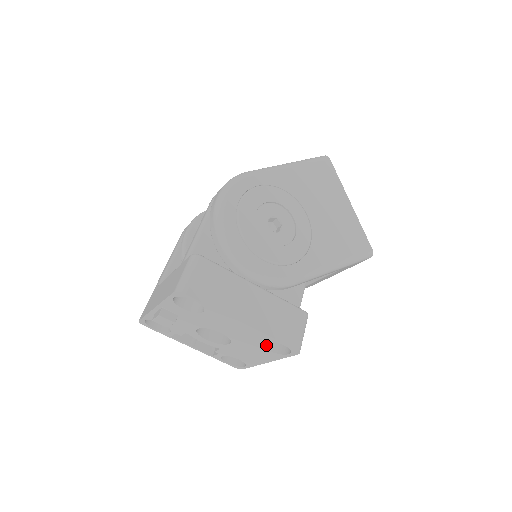
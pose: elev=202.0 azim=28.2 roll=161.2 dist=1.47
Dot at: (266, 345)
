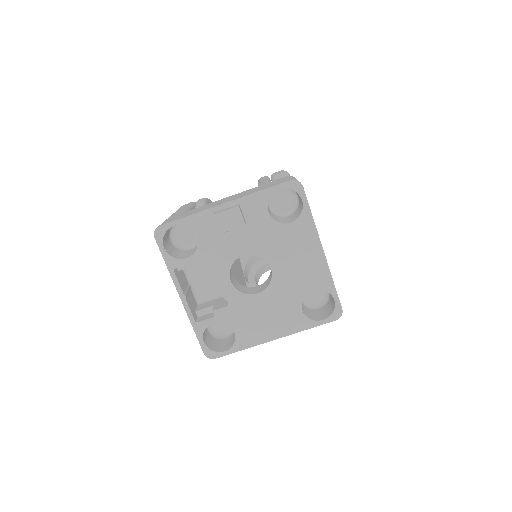
Dot at: (301, 304)
